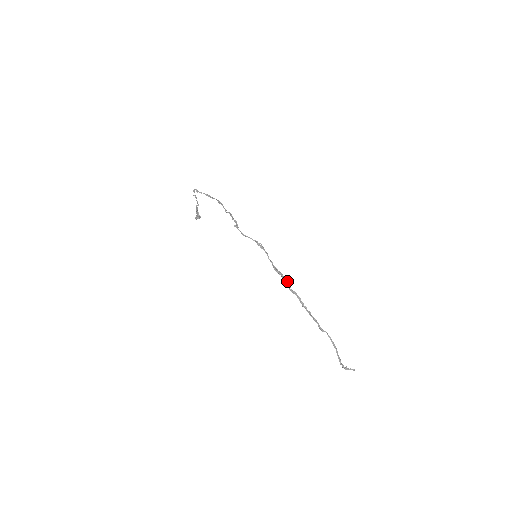
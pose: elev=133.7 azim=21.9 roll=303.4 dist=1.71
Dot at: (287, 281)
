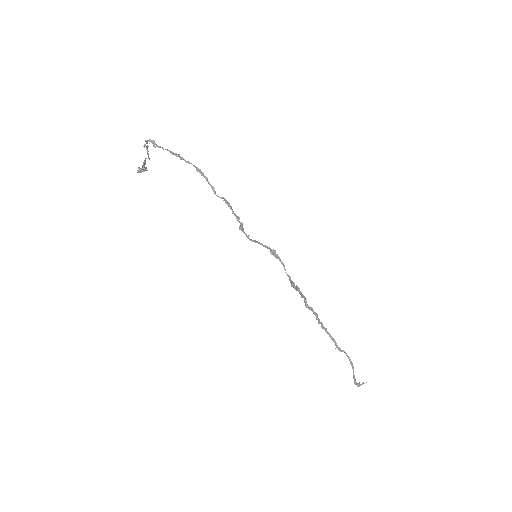
Dot at: (303, 295)
